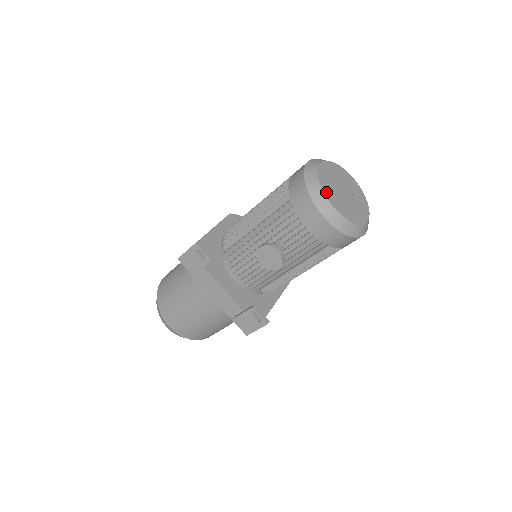
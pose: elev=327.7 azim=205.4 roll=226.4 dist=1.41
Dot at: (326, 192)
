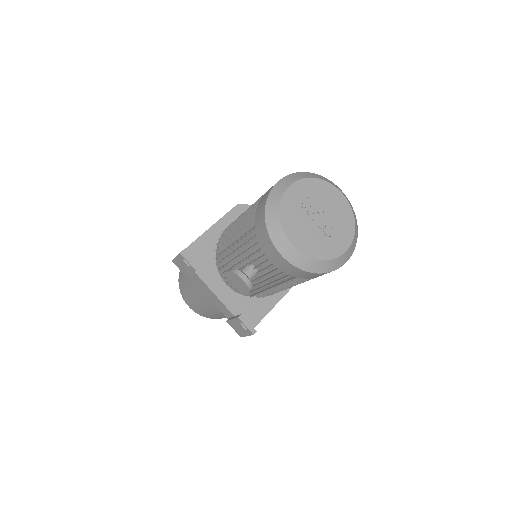
Dot at: (287, 226)
